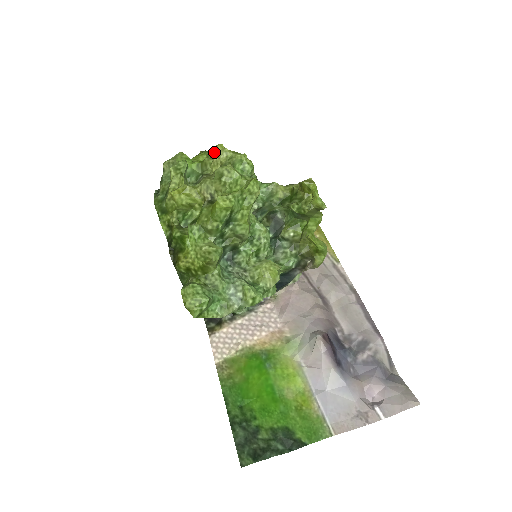
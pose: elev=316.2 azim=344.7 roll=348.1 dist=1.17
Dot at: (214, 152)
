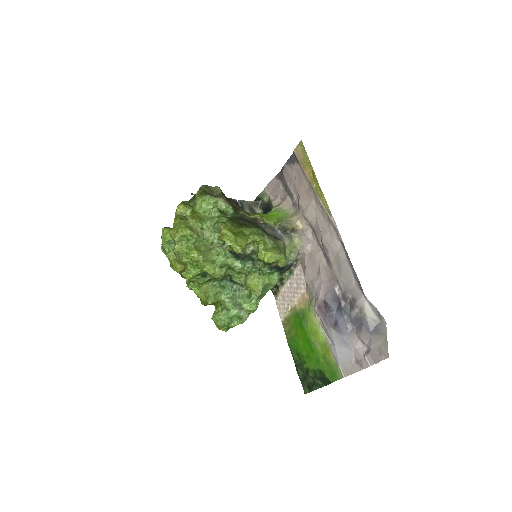
Dot at: occluded
